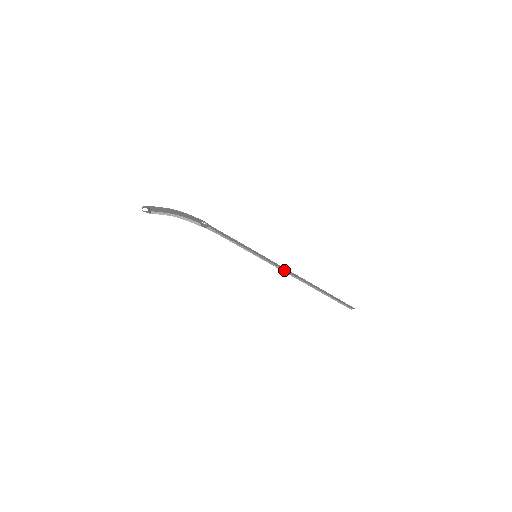
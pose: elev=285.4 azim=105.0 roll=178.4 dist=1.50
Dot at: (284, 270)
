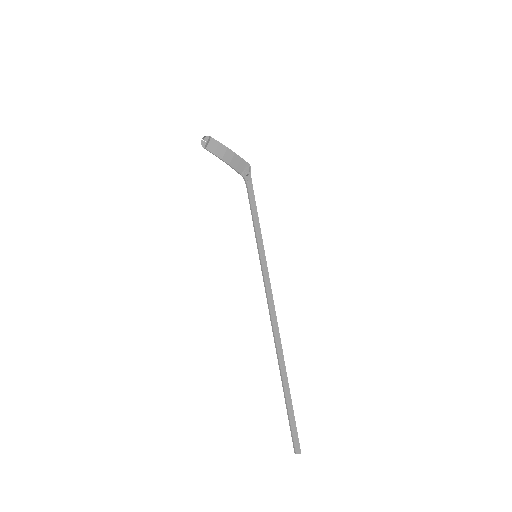
Dot at: (268, 301)
